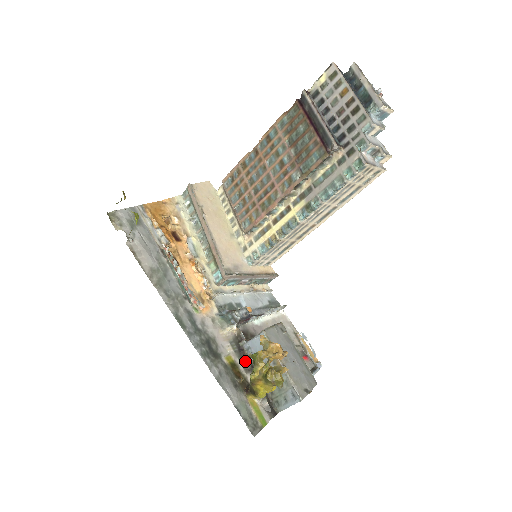
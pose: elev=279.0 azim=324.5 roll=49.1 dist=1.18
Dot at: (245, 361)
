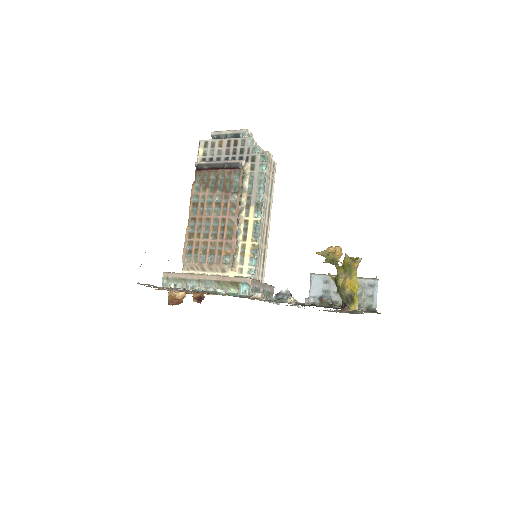
Dot at: (321, 305)
